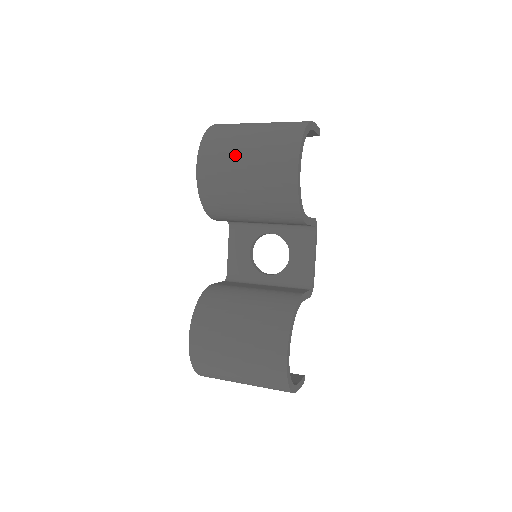
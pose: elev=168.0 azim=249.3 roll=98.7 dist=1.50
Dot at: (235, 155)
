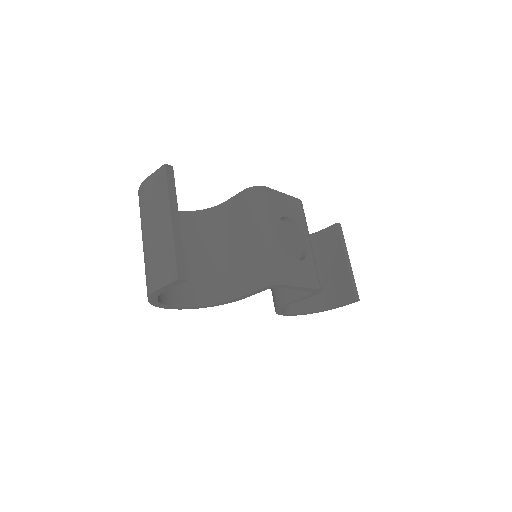
Dot at: occluded
